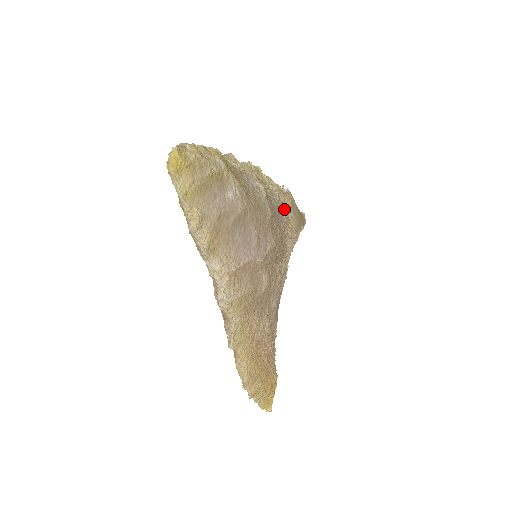
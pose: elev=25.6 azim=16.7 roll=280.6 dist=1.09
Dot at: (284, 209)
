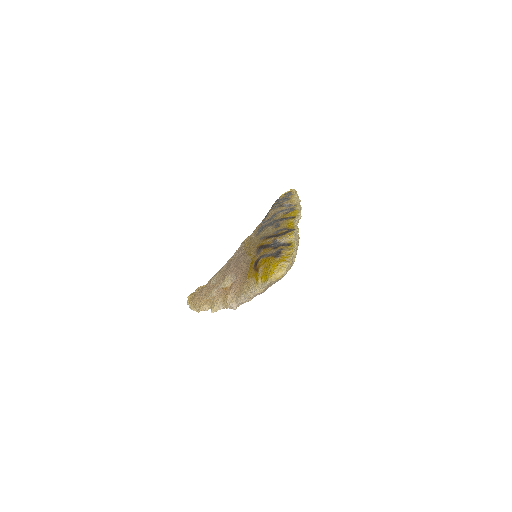
Dot at: occluded
